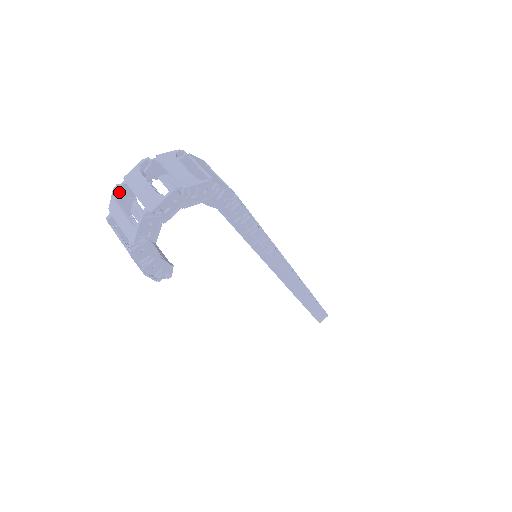
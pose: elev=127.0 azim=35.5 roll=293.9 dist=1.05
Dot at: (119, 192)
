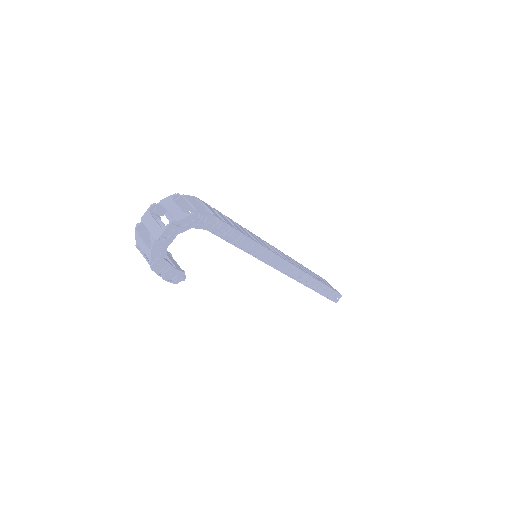
Dot at: (140, 228)
